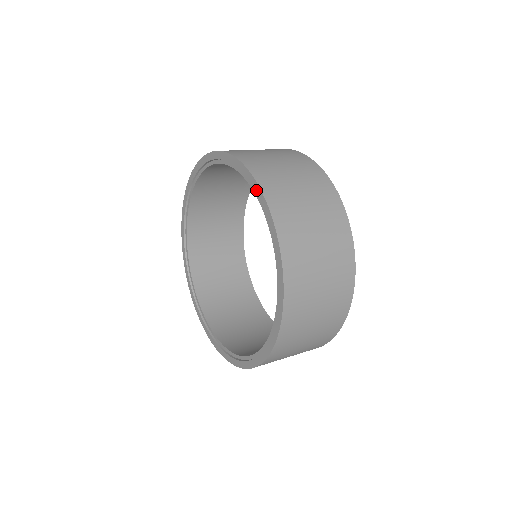
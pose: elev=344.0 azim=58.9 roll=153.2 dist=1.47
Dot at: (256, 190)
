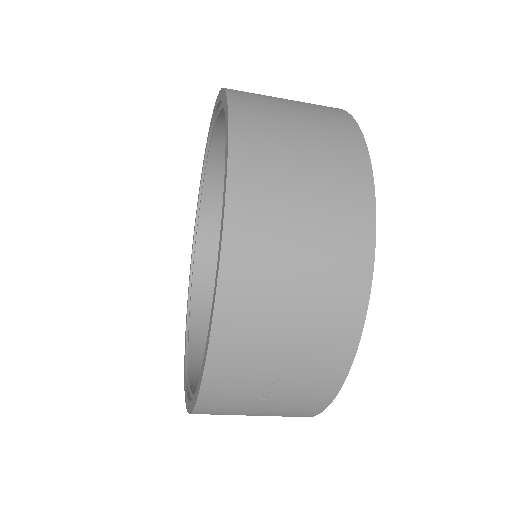
Dot at: (221, 97)
